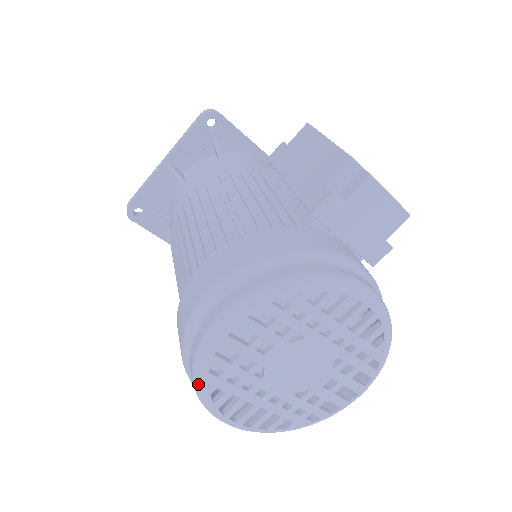
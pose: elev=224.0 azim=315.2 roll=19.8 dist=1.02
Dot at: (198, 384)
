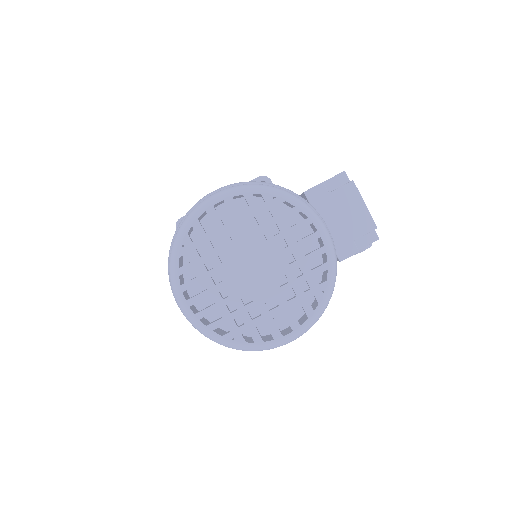
Dot at: (176, 243)
